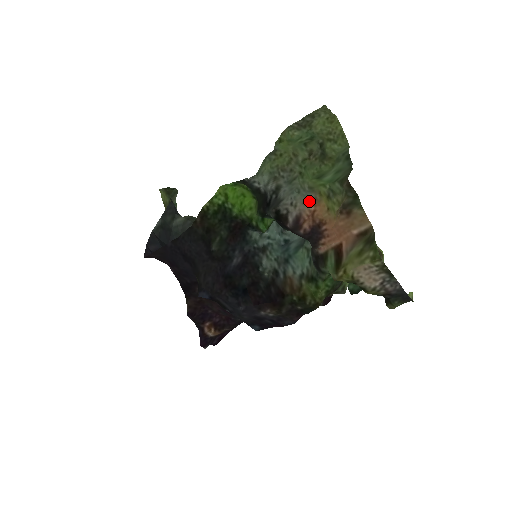
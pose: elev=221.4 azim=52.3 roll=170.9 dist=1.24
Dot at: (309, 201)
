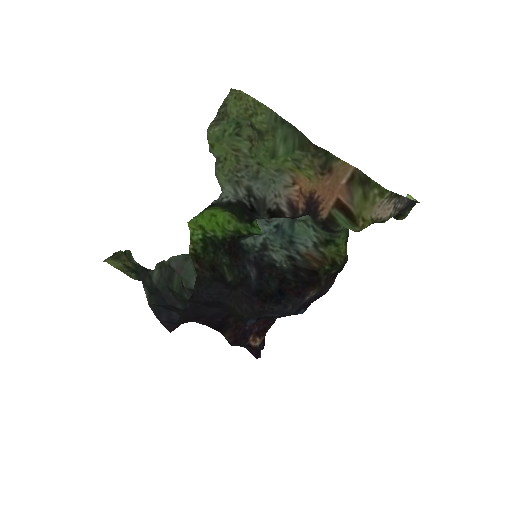
Dot at: (290, 183)
